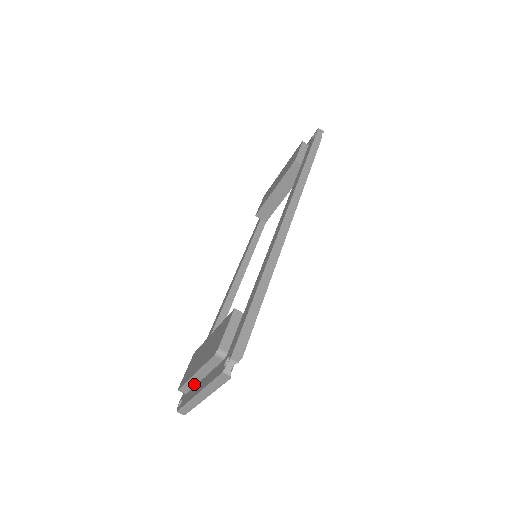
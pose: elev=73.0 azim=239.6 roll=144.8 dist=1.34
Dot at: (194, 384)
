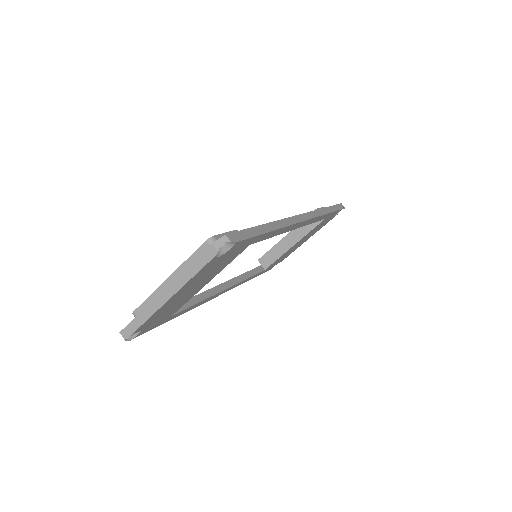
Dot at: occluded
